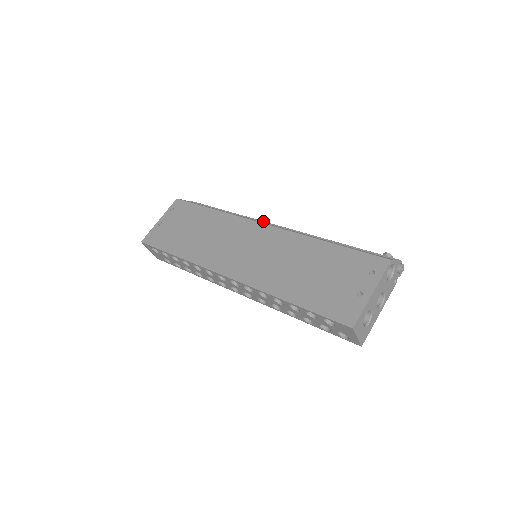
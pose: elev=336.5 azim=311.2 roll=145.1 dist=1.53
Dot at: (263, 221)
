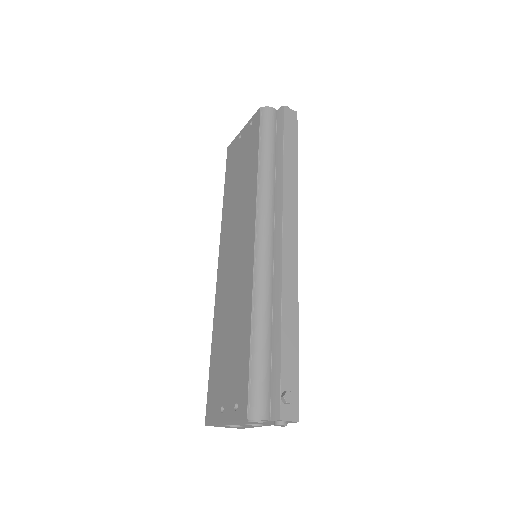
Dot at: (282, 216)
